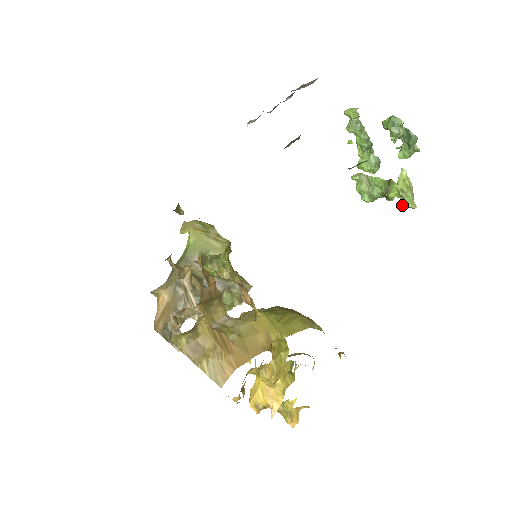
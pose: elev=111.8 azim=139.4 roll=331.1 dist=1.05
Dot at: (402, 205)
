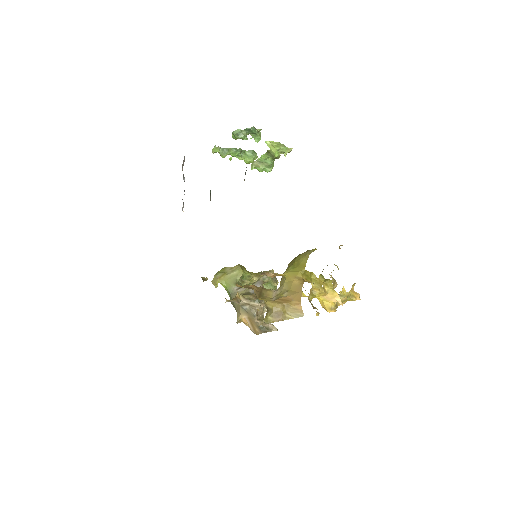
Dot at: (286, 154)
